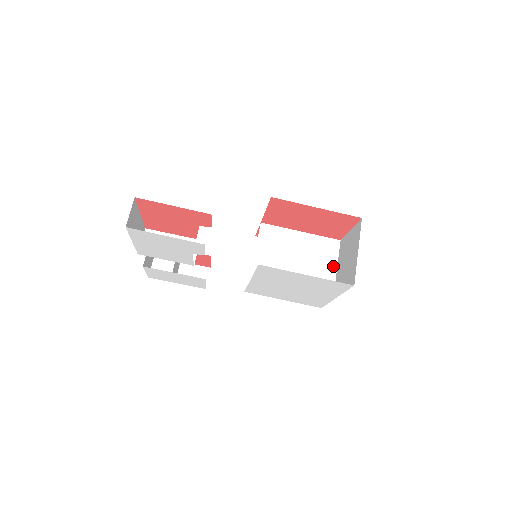
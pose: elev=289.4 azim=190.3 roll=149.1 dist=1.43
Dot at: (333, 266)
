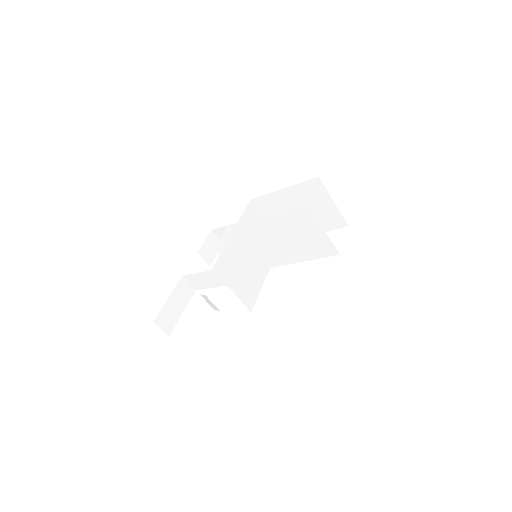
Dot at: (319, 229)
